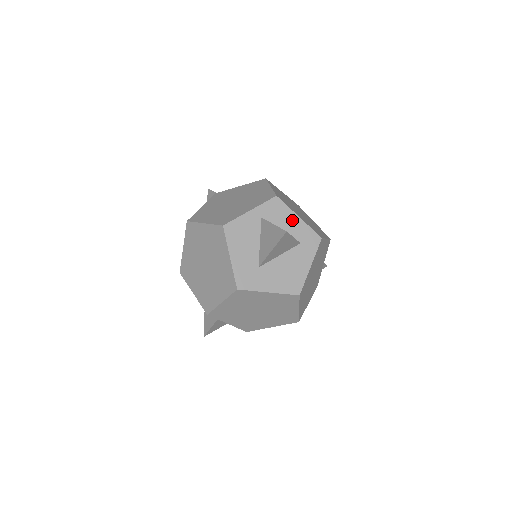
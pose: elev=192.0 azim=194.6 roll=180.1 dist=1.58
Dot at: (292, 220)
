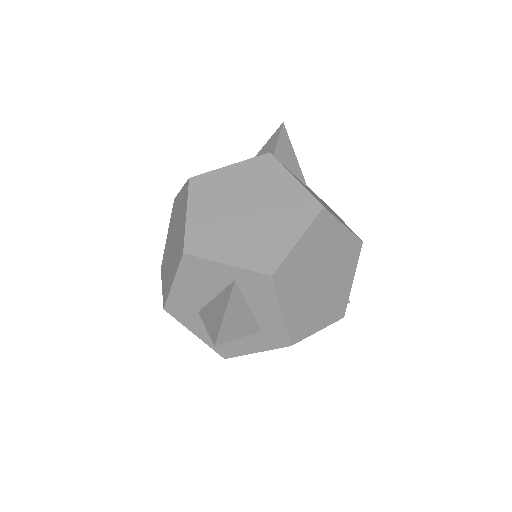
Dot at: (270, 308)
